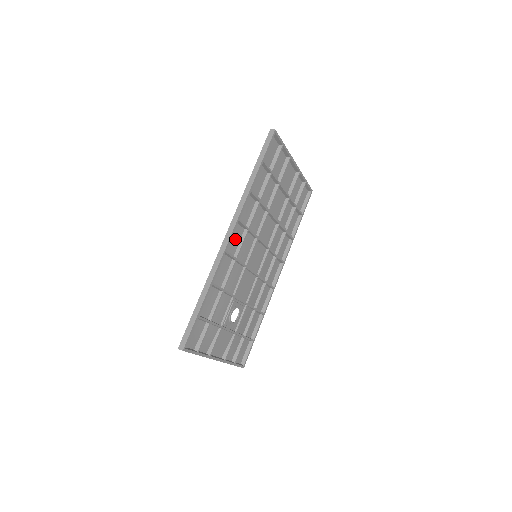
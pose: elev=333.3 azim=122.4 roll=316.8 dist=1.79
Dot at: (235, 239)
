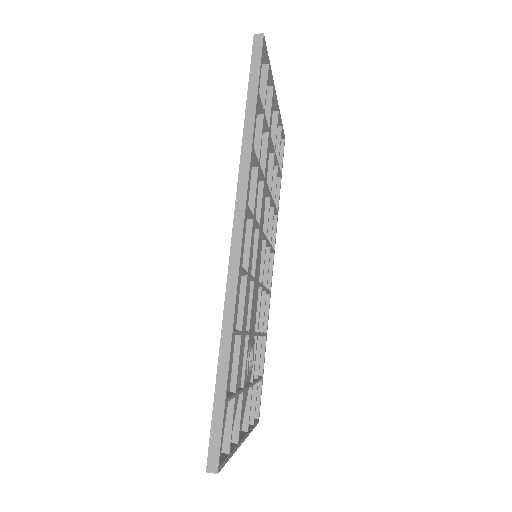
Dot at: occluded
